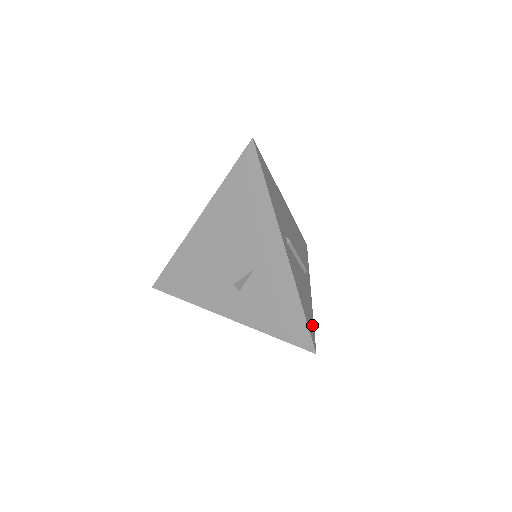
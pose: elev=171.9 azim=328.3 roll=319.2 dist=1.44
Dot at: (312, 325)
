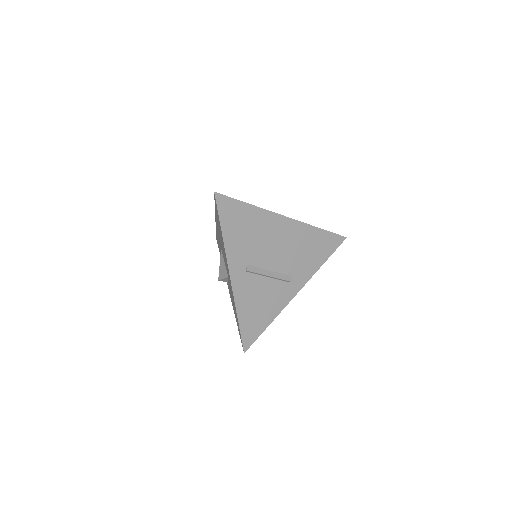
Dot at: (259, 330)
